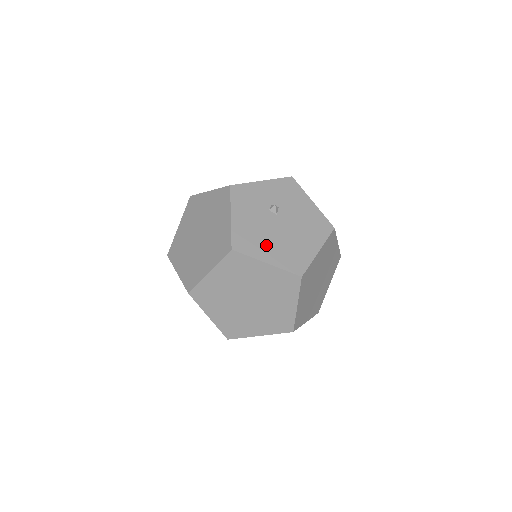
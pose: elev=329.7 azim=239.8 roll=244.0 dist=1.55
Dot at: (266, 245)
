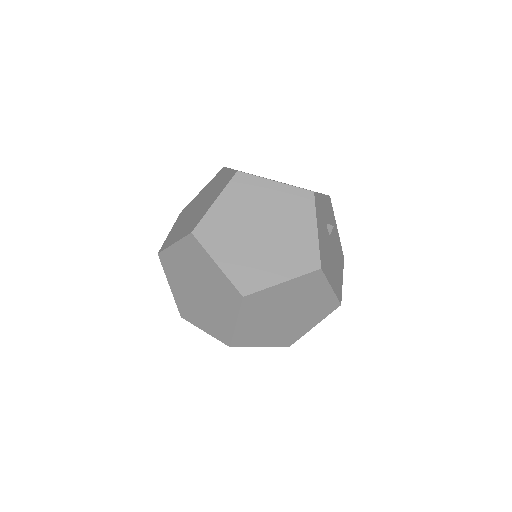
Dot at: (330, 268)
